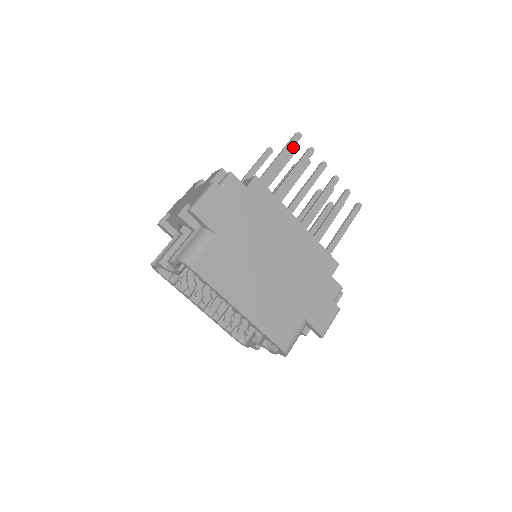
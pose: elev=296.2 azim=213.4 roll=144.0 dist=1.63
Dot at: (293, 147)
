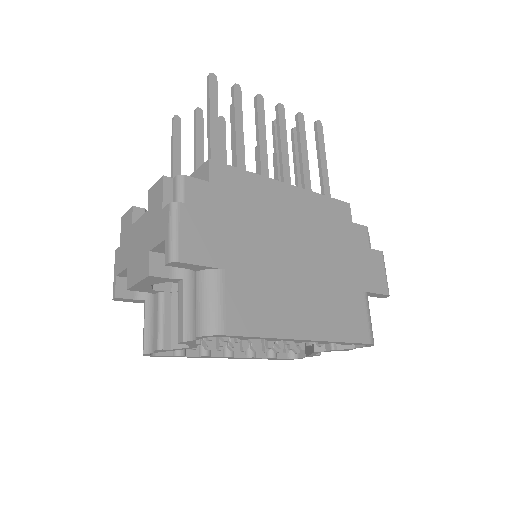
Dot at: (217, 96)
